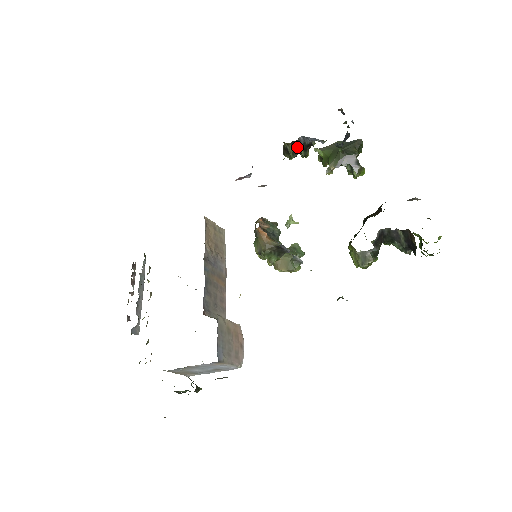
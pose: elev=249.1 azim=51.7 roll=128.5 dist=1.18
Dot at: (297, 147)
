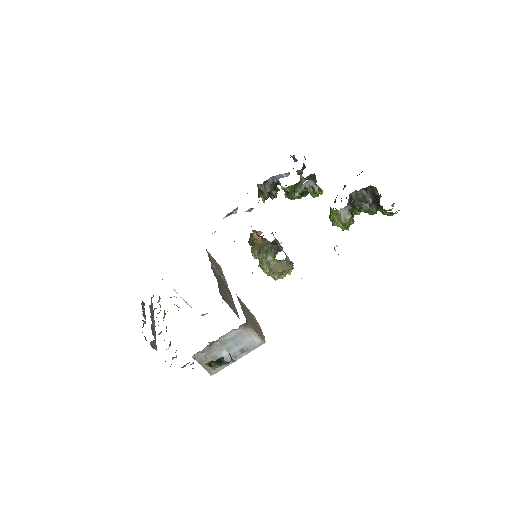
Dot at: (268, 186)
